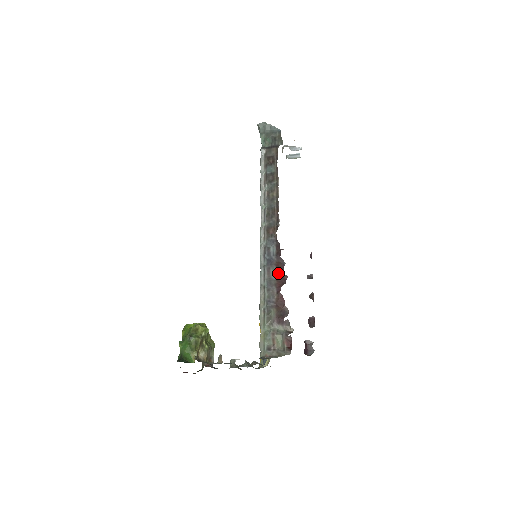
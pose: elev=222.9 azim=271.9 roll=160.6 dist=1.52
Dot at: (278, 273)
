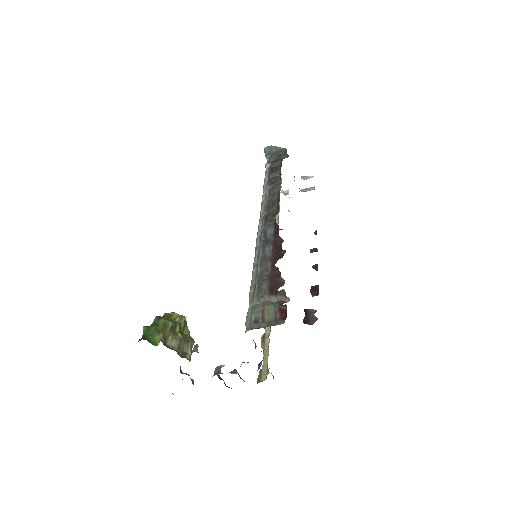
Dot at: (274, 249)
